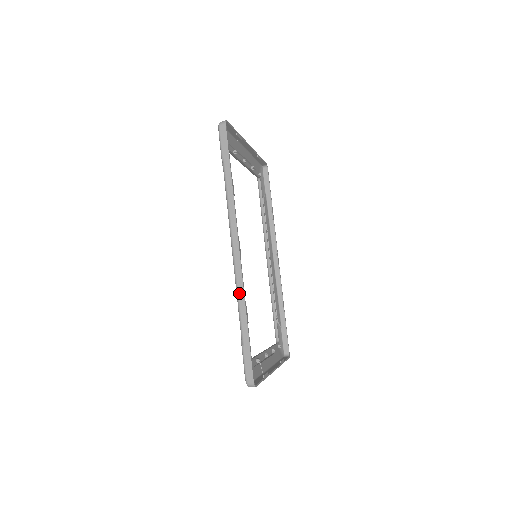
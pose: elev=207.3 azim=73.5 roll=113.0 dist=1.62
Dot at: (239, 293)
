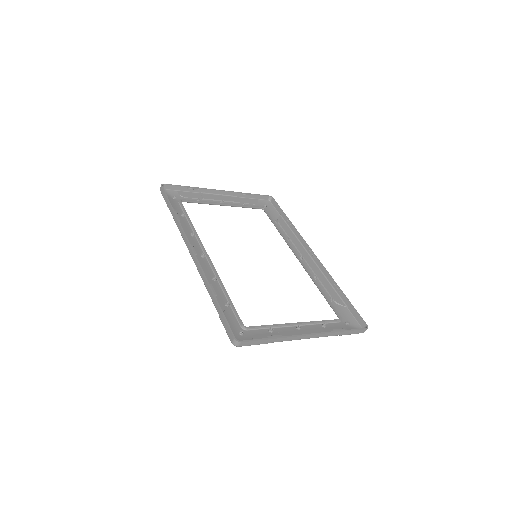
Dot at: (202, 279)
